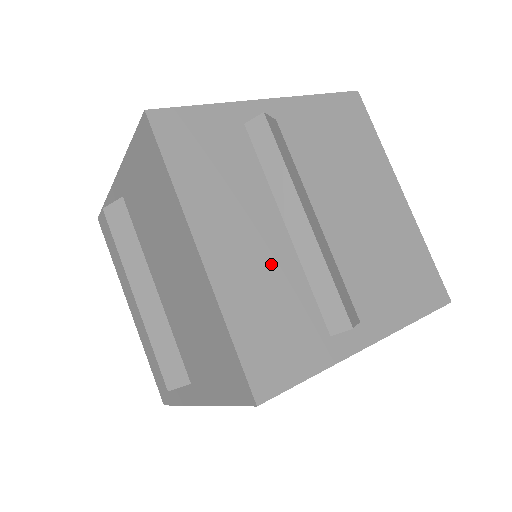
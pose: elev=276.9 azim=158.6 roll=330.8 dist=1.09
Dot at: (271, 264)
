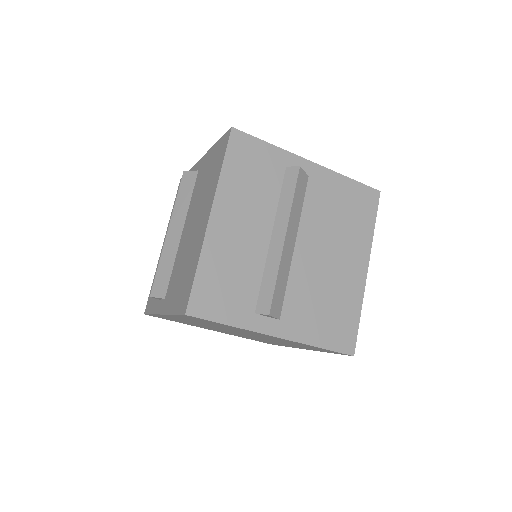
Dot at: (247, 250)
